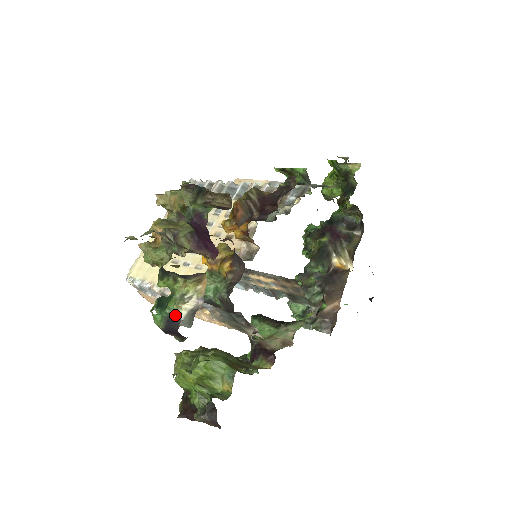
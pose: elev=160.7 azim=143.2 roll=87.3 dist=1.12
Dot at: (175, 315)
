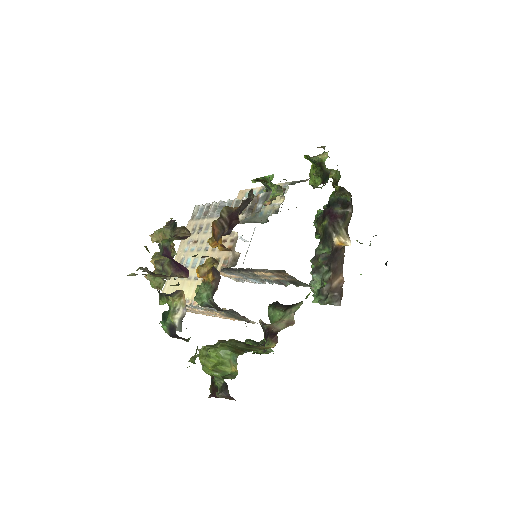
Dot at: (173, 324)
